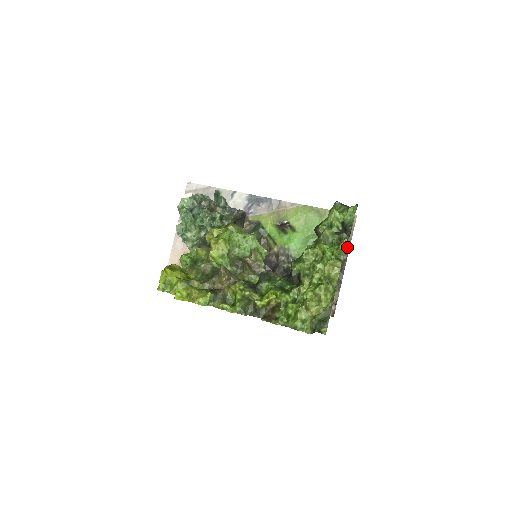
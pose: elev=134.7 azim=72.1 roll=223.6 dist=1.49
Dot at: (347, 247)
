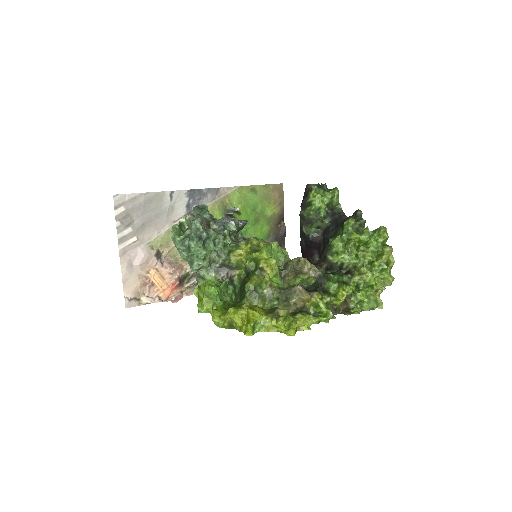
Dot at: (283, 214)
